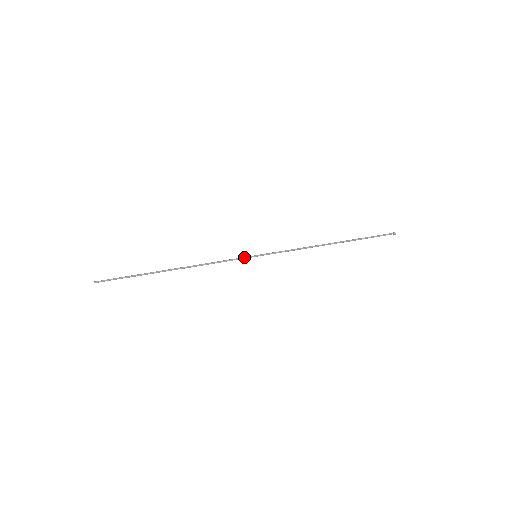
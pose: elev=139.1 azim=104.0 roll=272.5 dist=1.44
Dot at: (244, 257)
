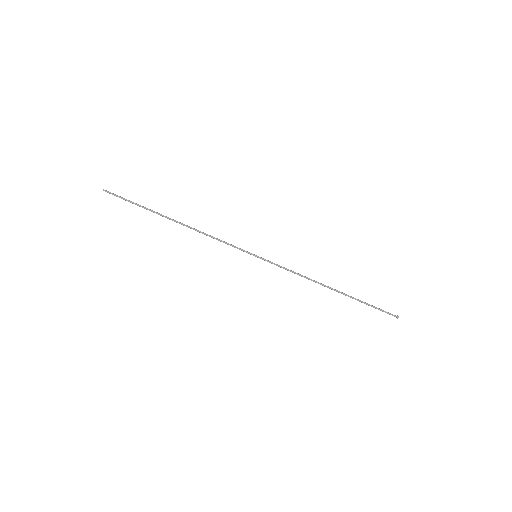
Dot at: occluded
